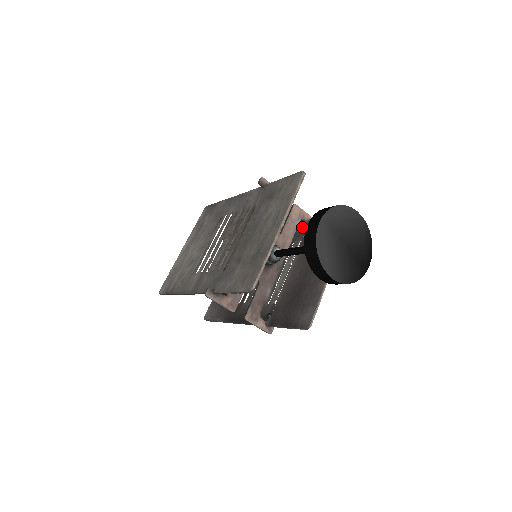
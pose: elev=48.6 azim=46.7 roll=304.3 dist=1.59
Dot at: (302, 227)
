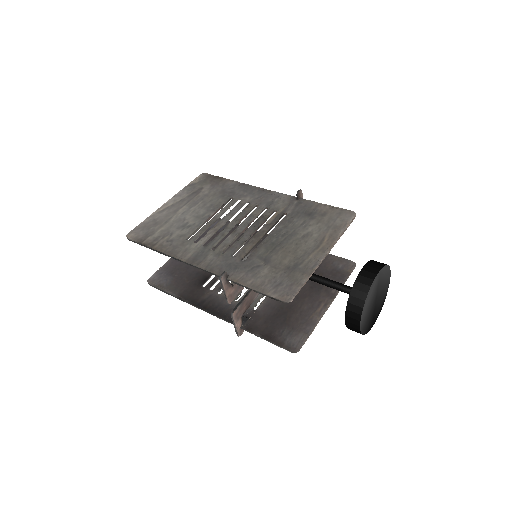
Dot at: occluded
